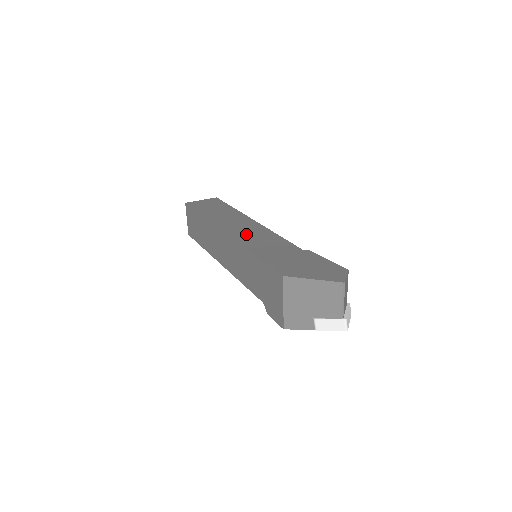
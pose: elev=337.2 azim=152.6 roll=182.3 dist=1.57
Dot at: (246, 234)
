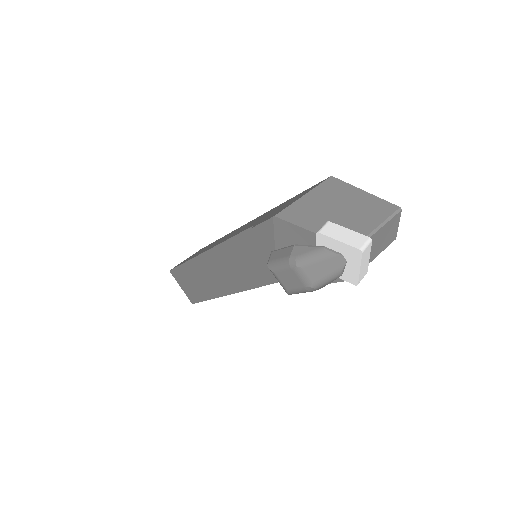
Dot at: occluded
